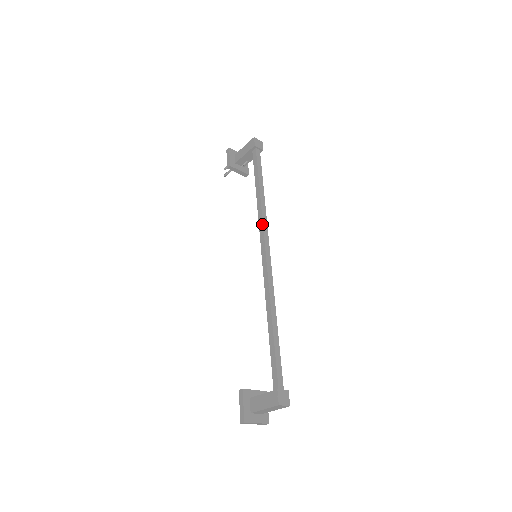
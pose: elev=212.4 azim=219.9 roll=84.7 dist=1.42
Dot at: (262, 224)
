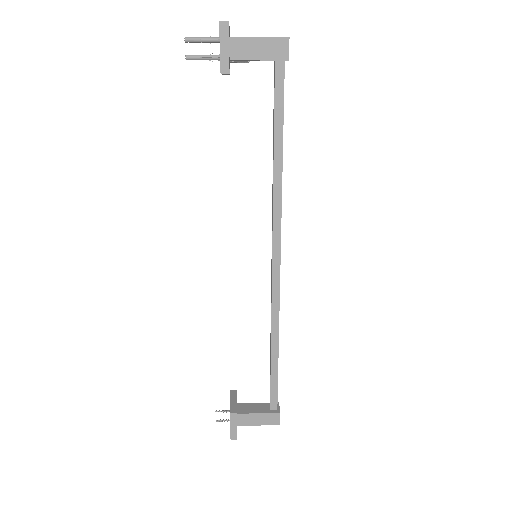
Dot at: (280, 220)
